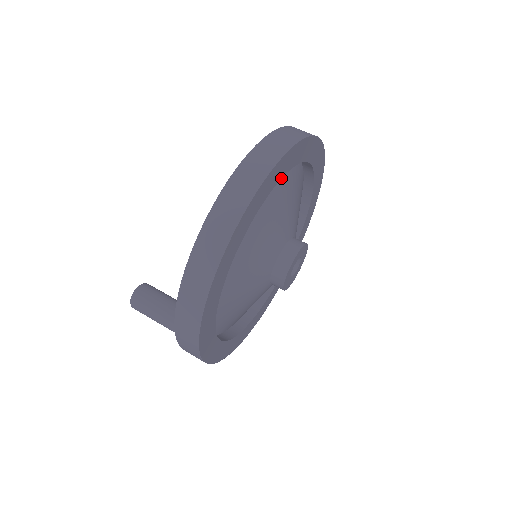
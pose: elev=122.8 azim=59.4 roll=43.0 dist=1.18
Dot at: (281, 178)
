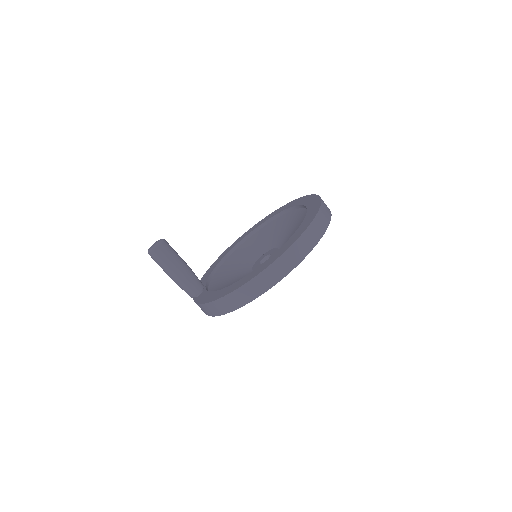
Dot at: occluded
